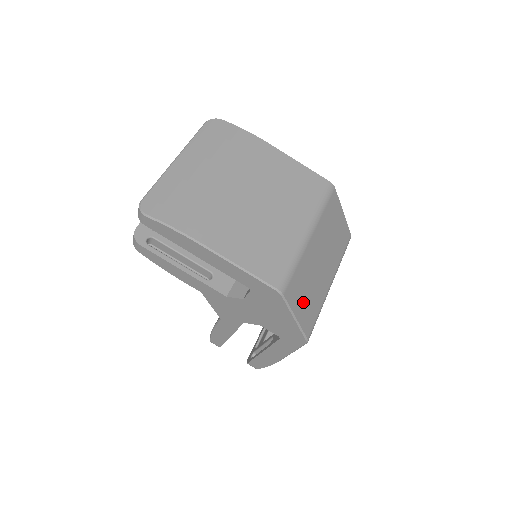
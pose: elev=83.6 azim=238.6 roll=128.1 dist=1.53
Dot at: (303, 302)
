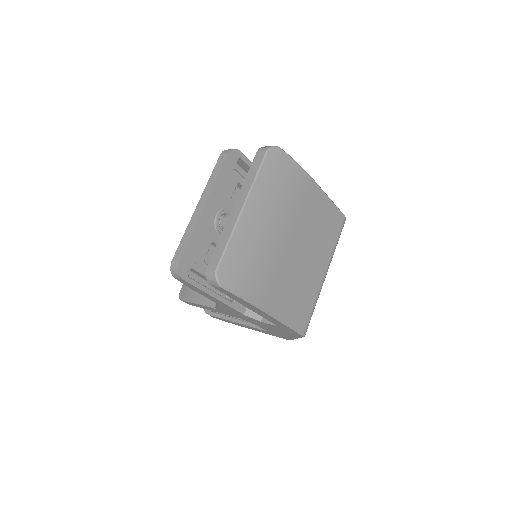
Dot at: occluded
